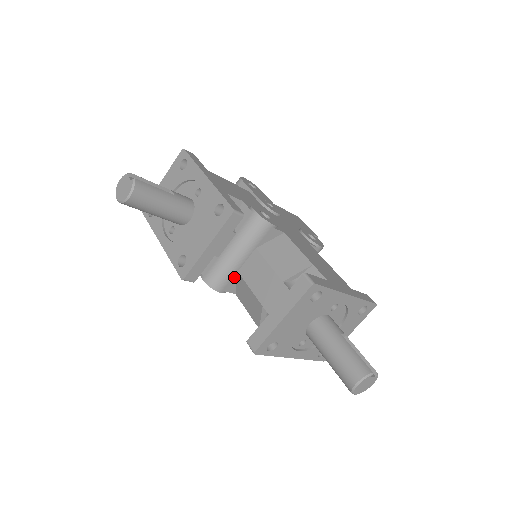
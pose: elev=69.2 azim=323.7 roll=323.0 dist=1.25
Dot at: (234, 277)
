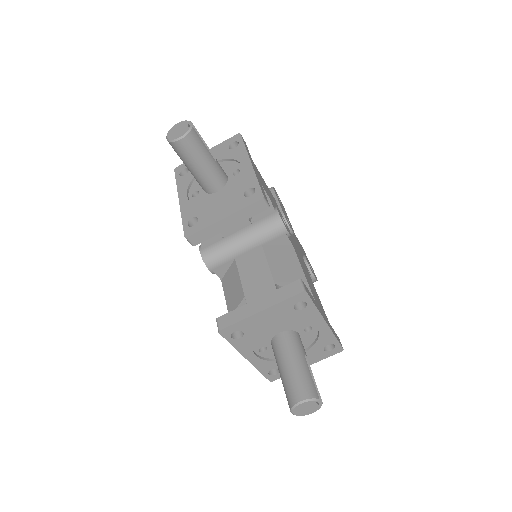
Dot at: (229, 262)
